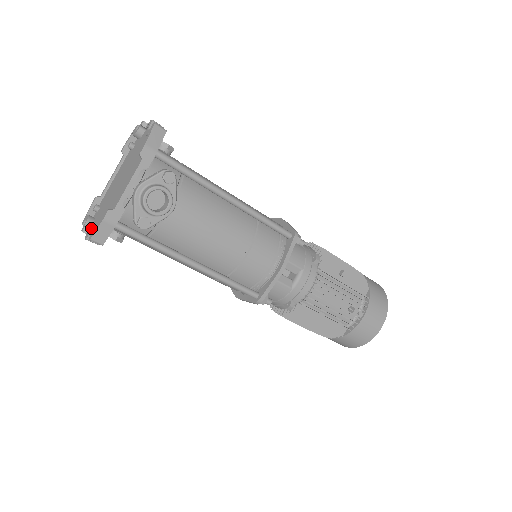
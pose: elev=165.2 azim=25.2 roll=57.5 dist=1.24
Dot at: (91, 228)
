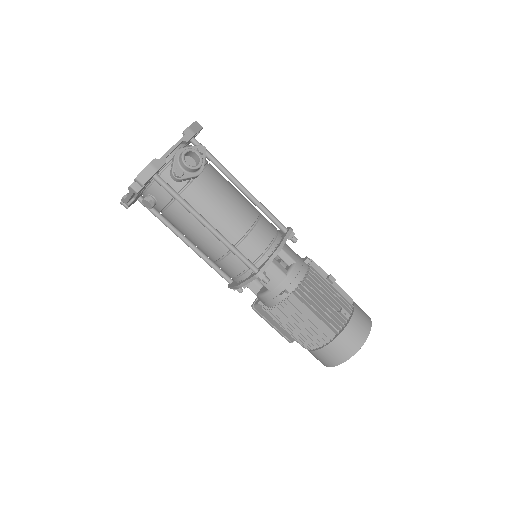
Dot at: occluded
